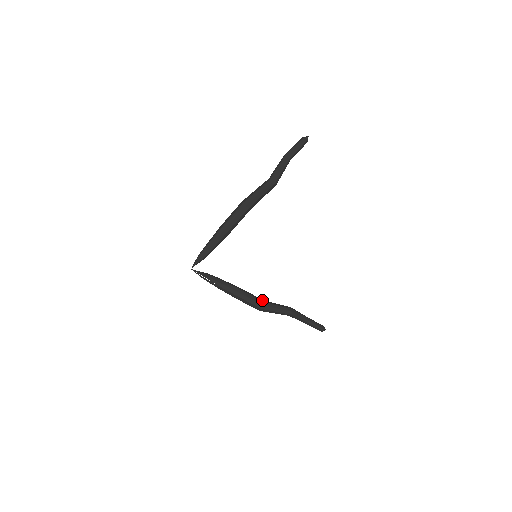
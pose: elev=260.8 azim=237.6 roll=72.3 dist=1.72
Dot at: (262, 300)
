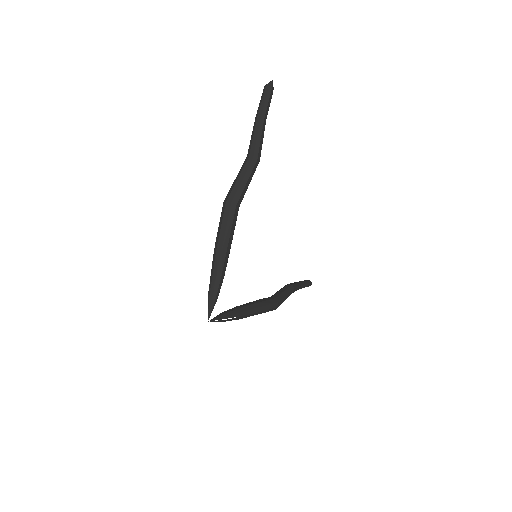
Dot at: (272, 297)
